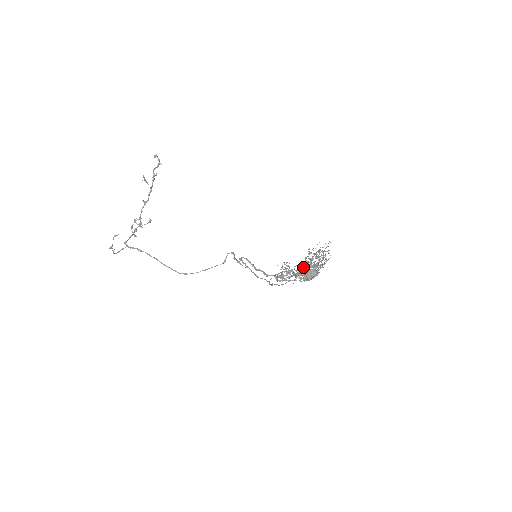
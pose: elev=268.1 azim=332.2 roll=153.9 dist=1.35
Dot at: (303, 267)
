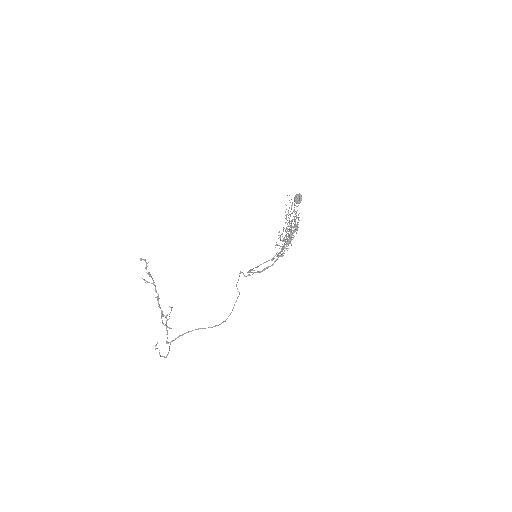
Dot at: (289, 218)
